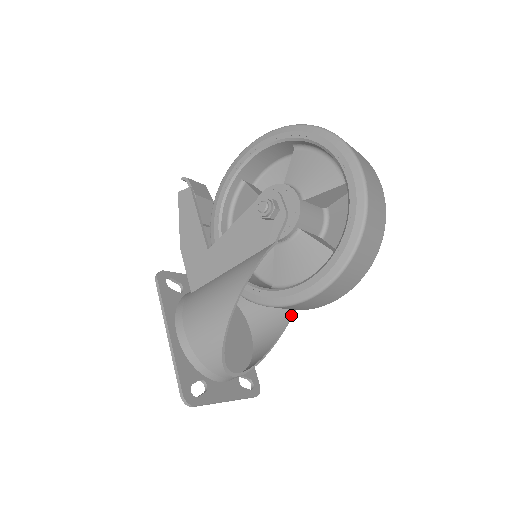
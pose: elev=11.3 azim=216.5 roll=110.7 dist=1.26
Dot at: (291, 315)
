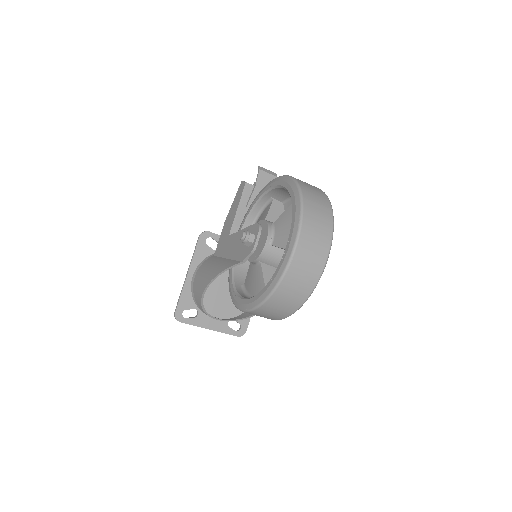
Dot at: occluded
